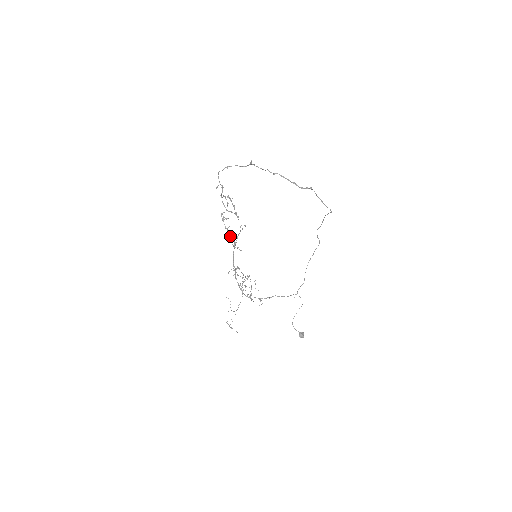
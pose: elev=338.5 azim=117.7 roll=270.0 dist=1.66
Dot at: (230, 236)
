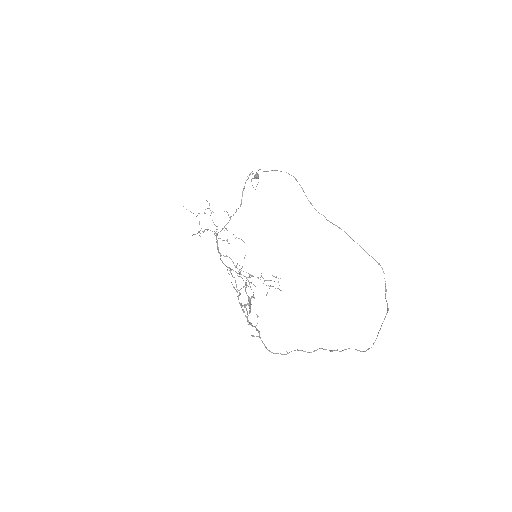
Dot at: (236, 285)
